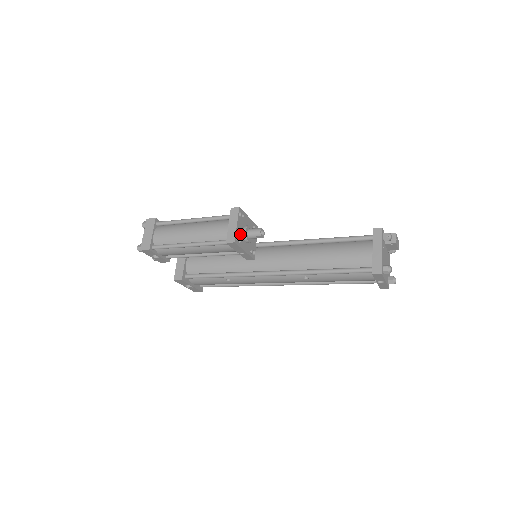
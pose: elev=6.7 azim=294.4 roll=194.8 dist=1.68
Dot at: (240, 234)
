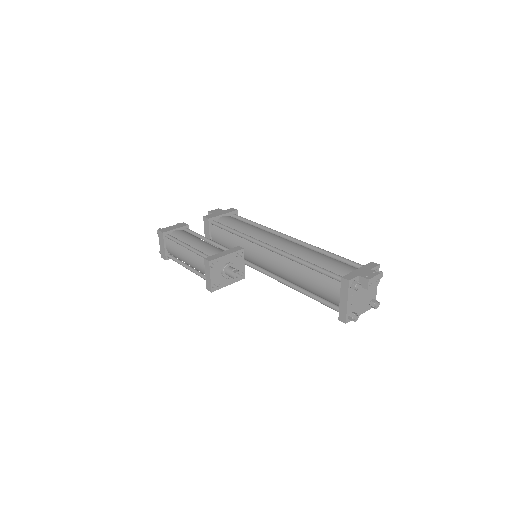
Dot at: (217, 279)
